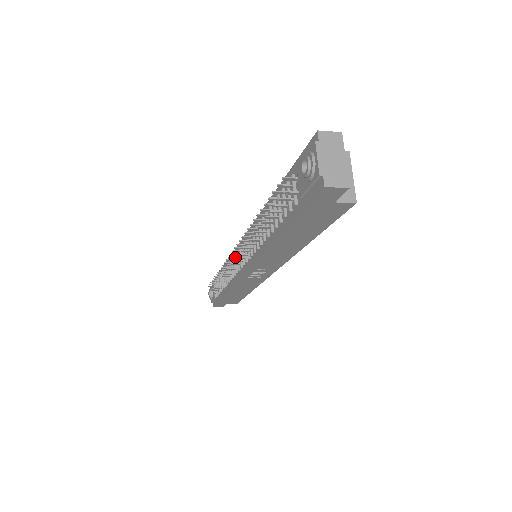
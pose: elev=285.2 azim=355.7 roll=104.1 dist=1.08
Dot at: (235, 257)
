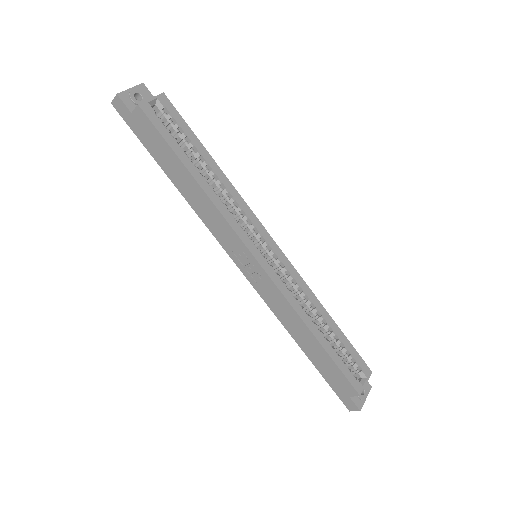
Dot at: occluded
